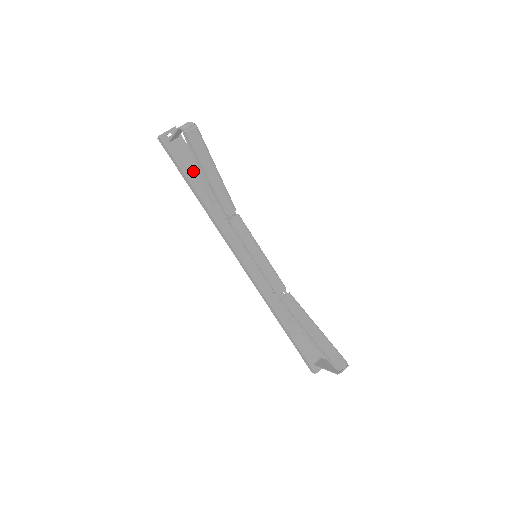
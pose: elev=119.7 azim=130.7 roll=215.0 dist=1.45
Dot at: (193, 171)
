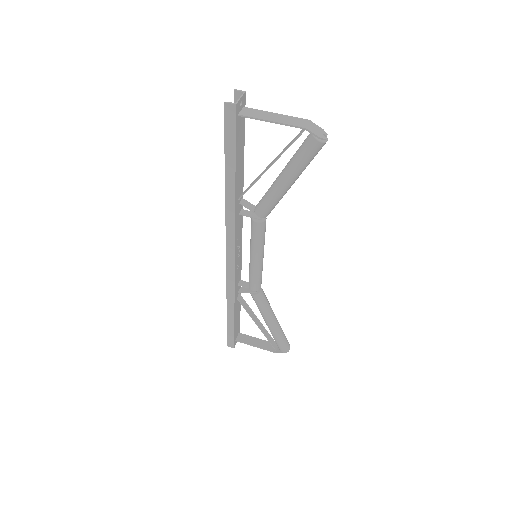
Dot at: (240, 155)
